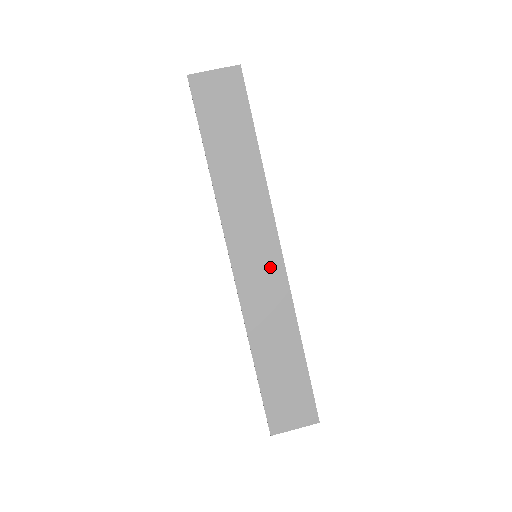
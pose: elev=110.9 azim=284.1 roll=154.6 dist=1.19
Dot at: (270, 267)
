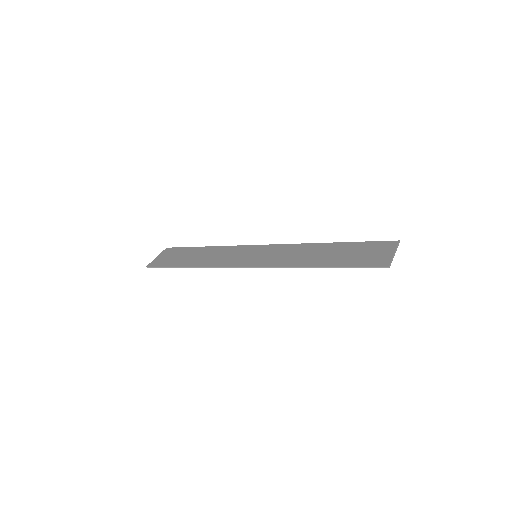
Dot at: (268, 251)
